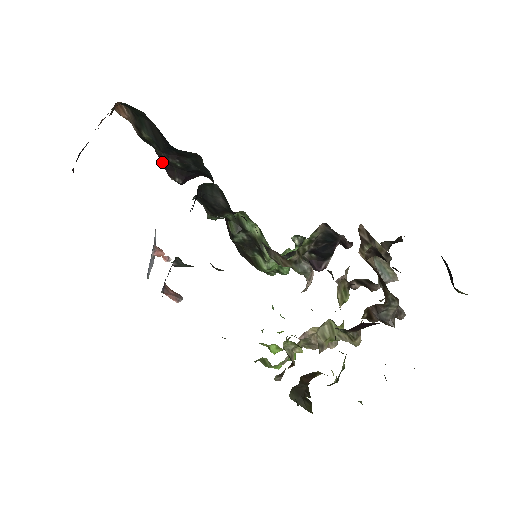
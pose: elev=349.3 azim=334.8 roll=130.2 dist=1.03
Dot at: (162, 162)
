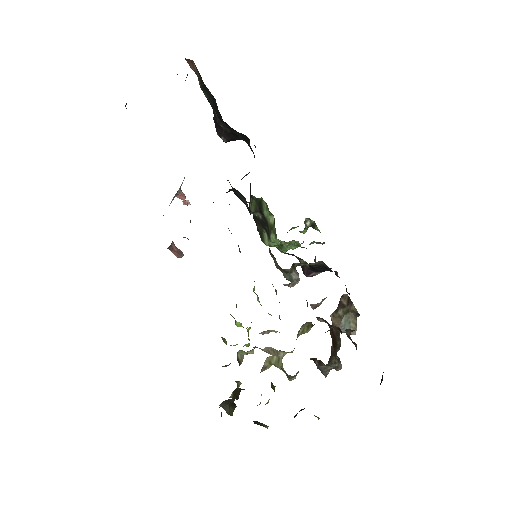
Dot at: (214, 118)
